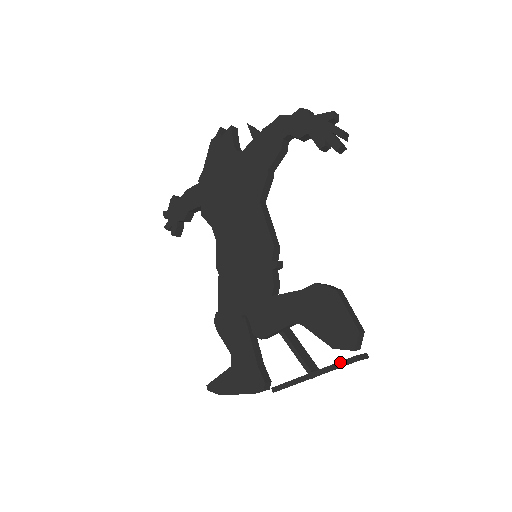
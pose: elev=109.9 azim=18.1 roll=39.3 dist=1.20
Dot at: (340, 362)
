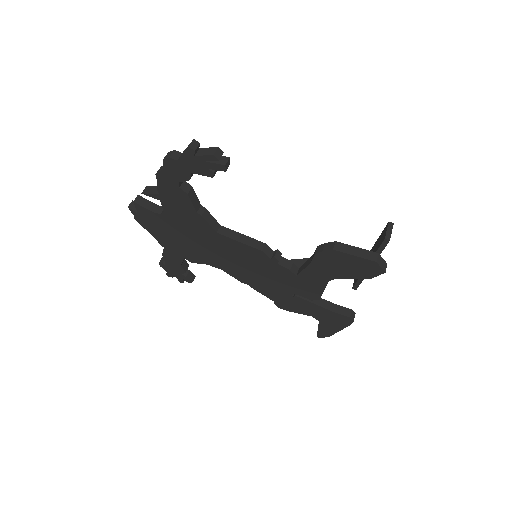
Dot at: (379, 249)
